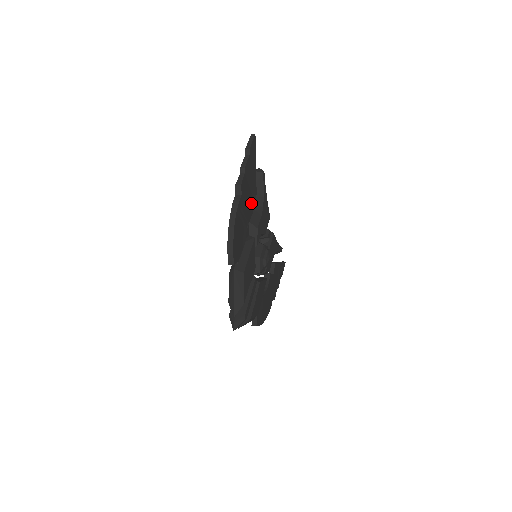
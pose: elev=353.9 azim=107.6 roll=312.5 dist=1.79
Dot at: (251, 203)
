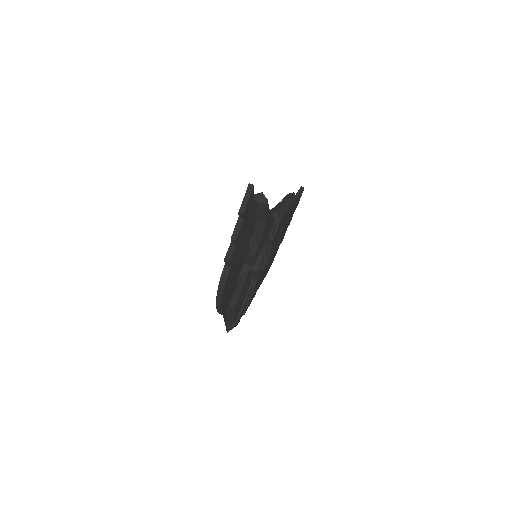
Dot at: (246, 247)
